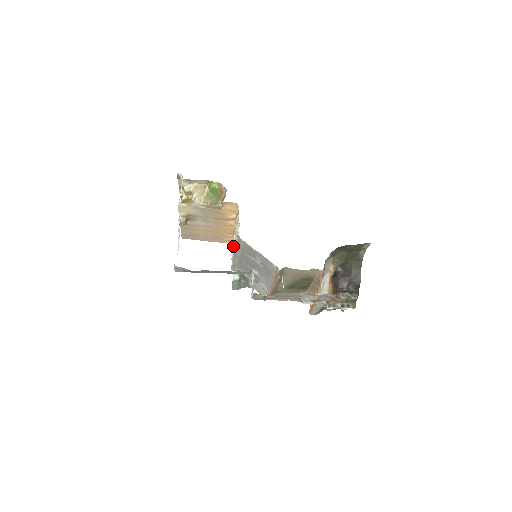
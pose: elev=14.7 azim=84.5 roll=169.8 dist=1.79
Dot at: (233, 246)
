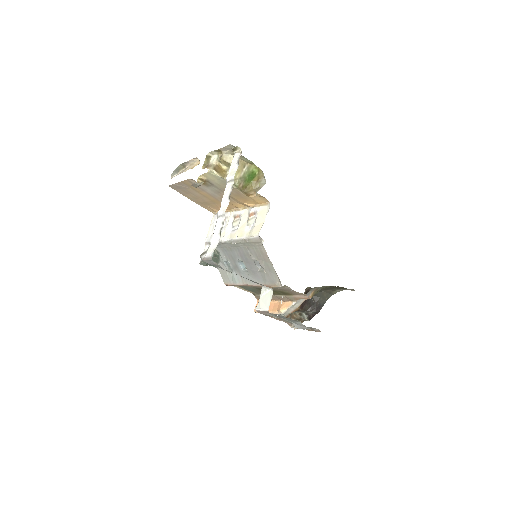
Dot at: (227, 227)
